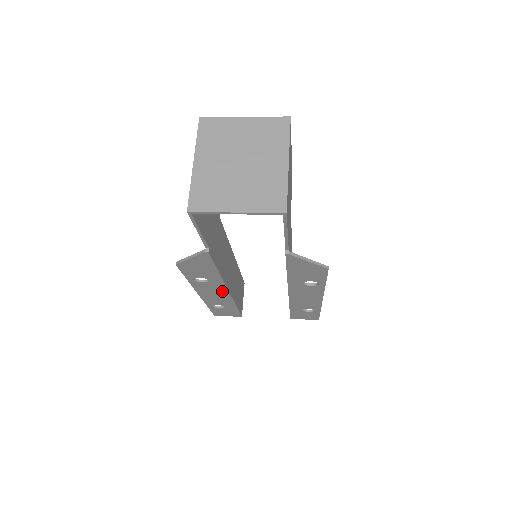
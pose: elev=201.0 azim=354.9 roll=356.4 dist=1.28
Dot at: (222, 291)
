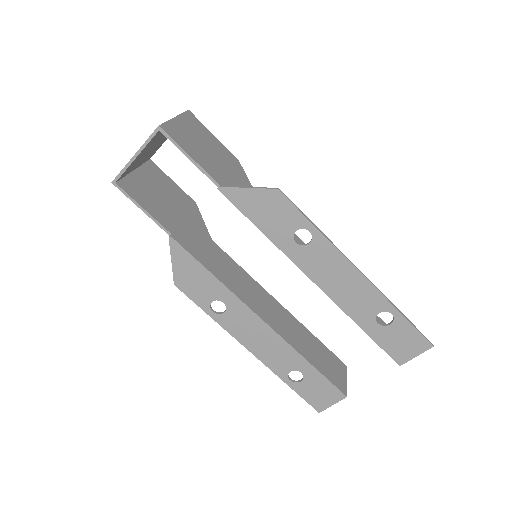
Dot at: (258, 325)
